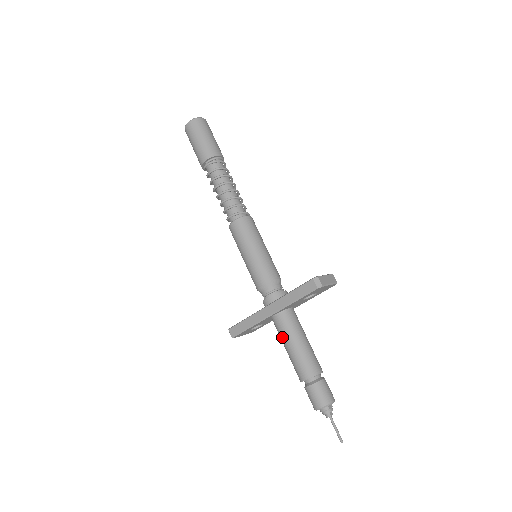
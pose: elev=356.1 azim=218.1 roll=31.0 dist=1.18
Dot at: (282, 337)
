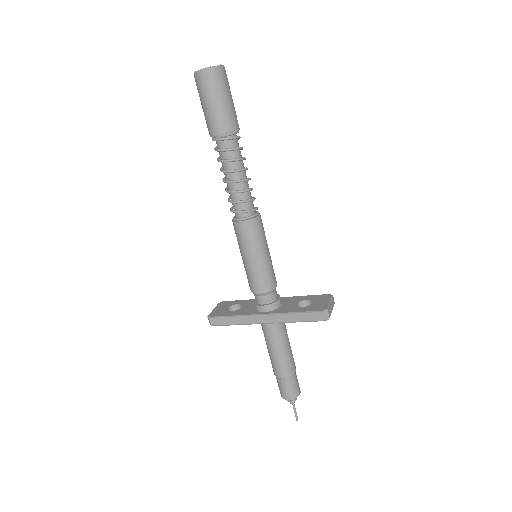
Dot at: (269, 340)
